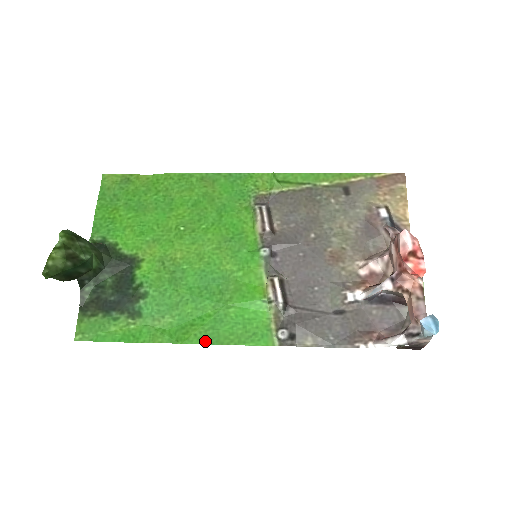
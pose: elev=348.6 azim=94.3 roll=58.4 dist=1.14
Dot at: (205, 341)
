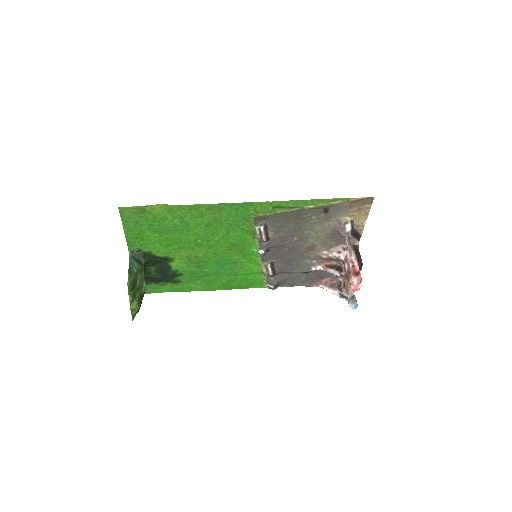
Dot at: (224, 289)
